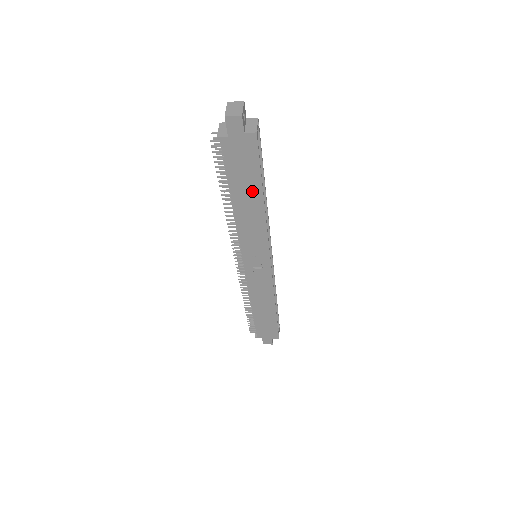
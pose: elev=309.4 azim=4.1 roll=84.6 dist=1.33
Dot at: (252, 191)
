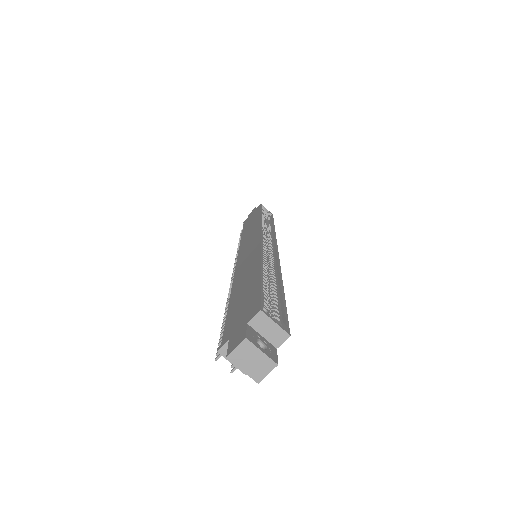
Dot at: occluded
